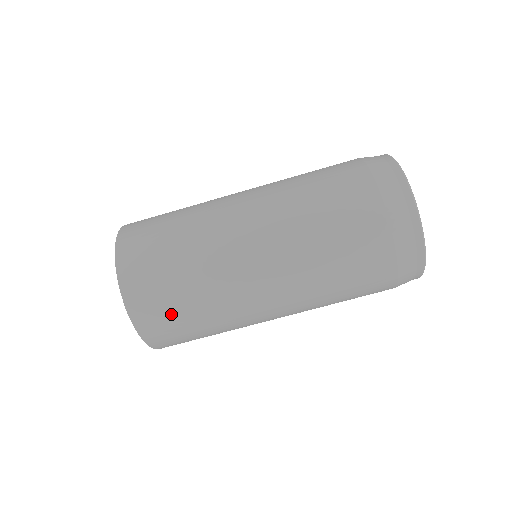
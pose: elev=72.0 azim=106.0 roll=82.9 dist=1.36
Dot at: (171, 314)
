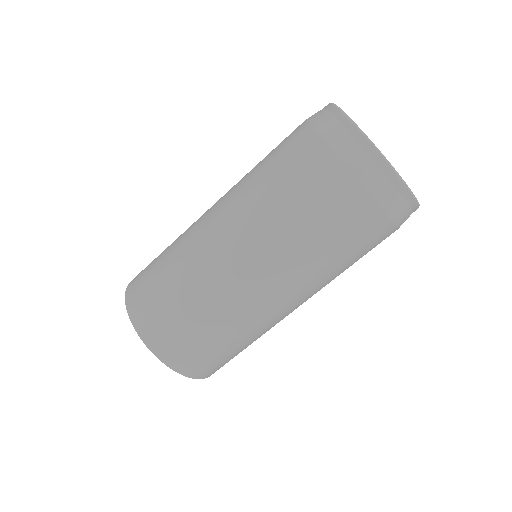
Dot at: (197, 345)
